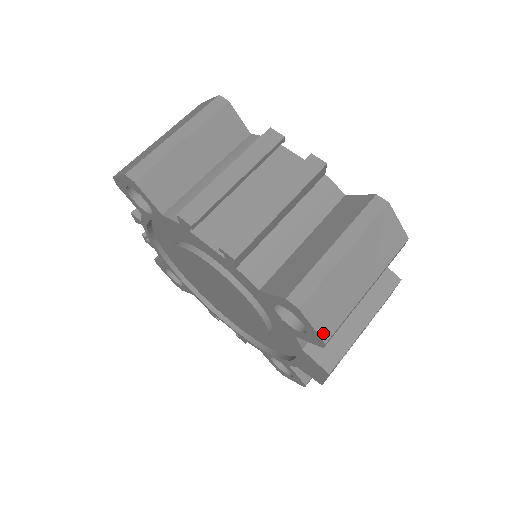
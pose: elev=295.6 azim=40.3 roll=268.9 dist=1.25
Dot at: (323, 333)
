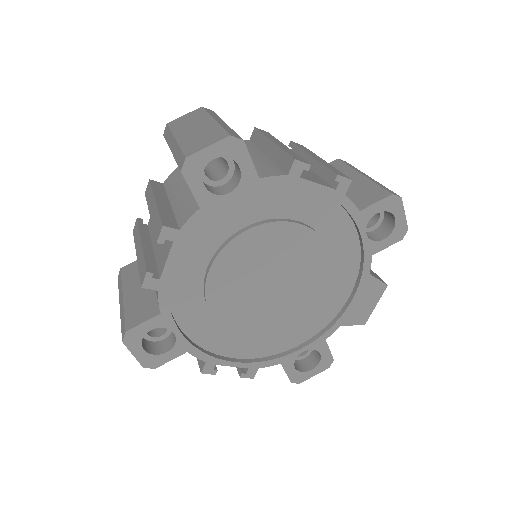
Dot at: (405, 221)
